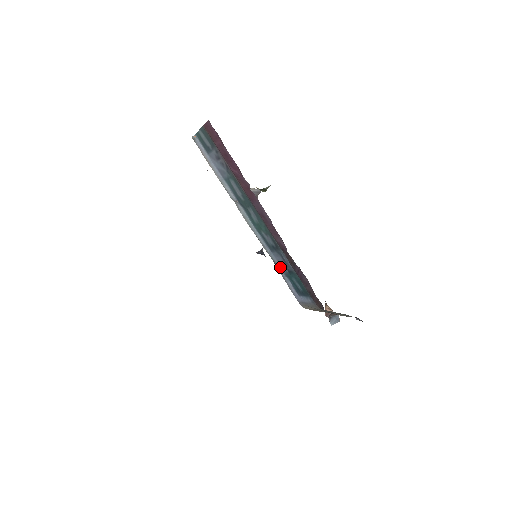
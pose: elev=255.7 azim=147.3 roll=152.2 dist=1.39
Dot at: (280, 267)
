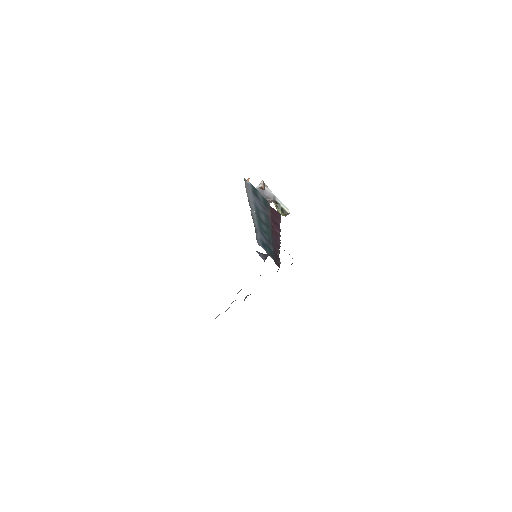
Dot at: (259, 236)
